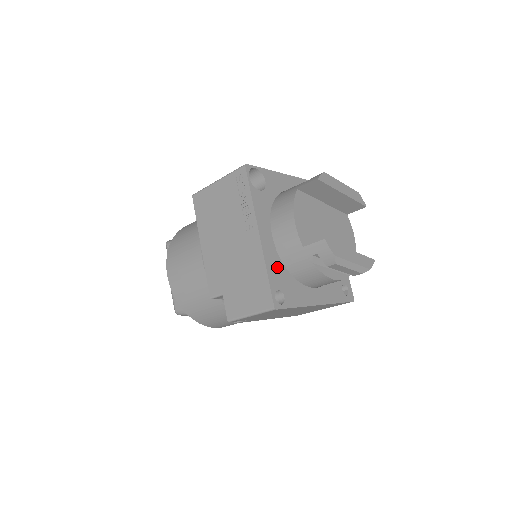
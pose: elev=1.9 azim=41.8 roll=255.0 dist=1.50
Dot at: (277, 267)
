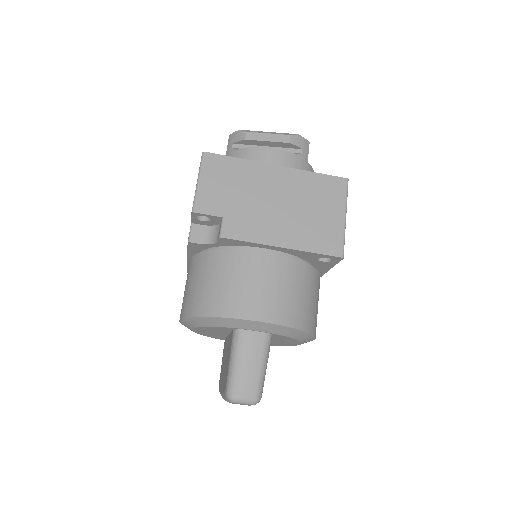
Dot at: occluded
